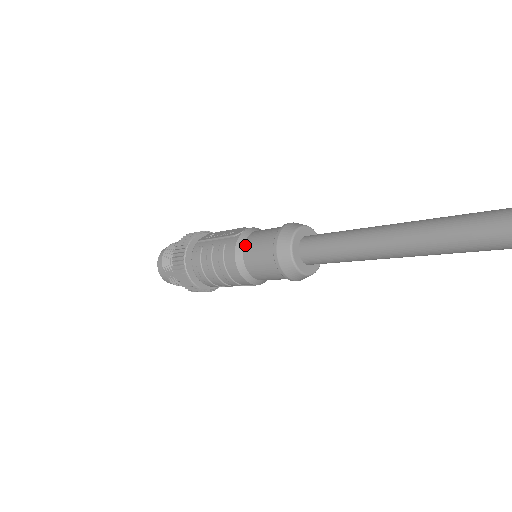
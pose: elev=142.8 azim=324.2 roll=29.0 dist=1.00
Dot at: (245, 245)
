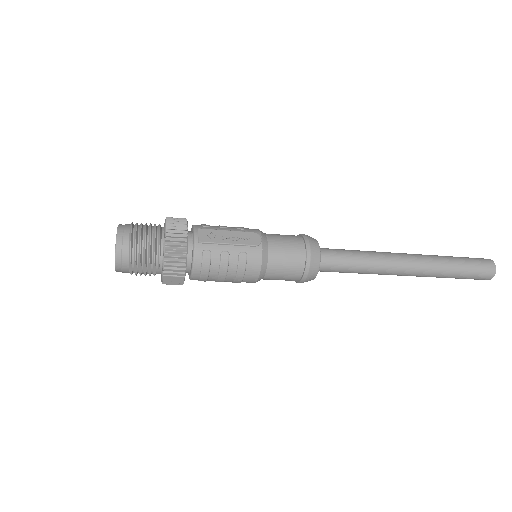
Dot at: (270, 257)
